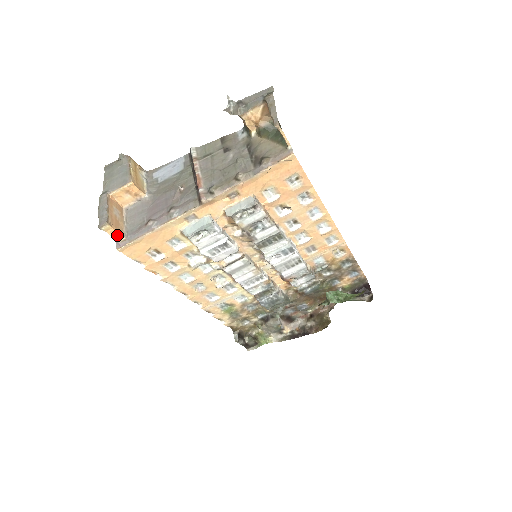
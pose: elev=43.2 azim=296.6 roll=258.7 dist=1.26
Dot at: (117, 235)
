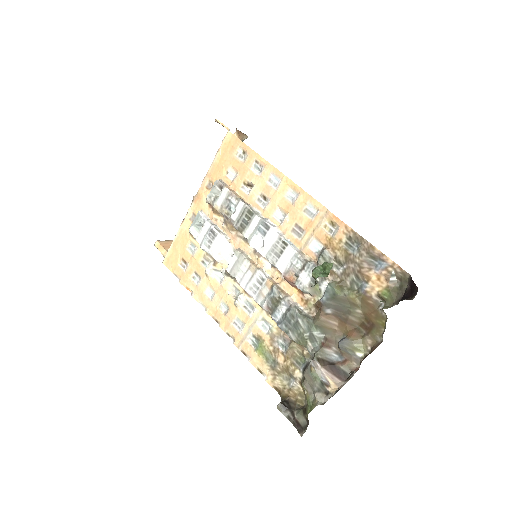
Dot at: (163, 251)
